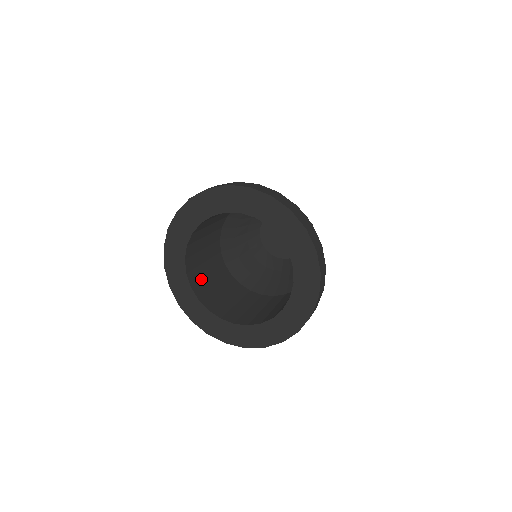
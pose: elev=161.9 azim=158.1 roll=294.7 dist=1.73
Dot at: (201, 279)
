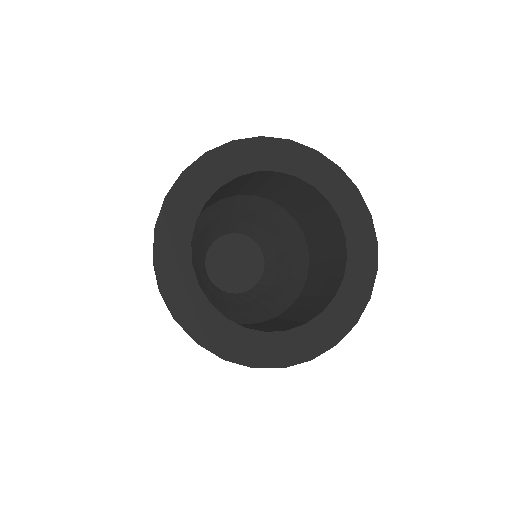
Dot at: occluded
